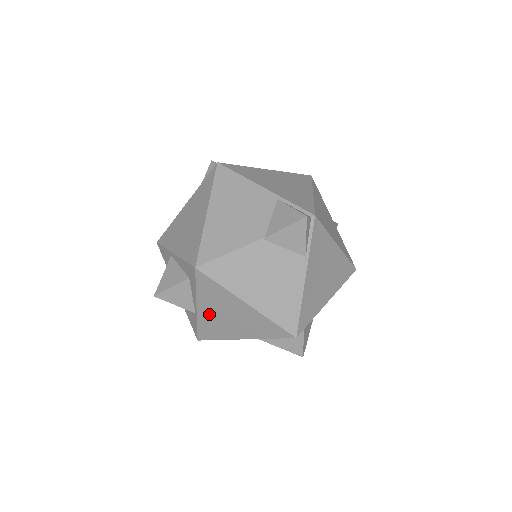
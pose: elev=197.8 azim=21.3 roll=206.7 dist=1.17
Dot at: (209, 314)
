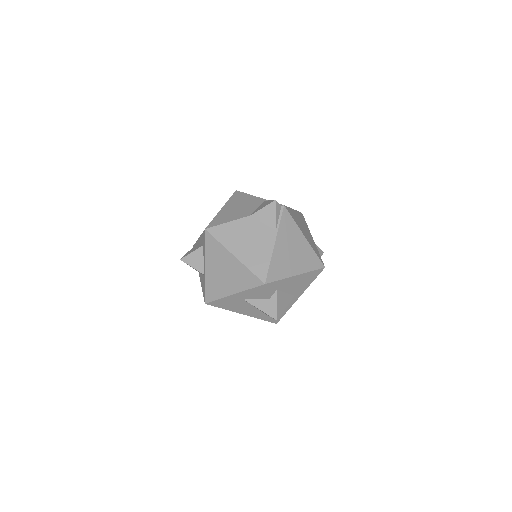
Dot at: (212, 272)
